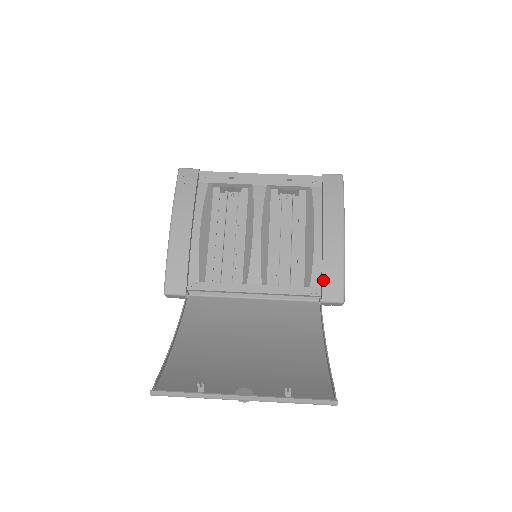
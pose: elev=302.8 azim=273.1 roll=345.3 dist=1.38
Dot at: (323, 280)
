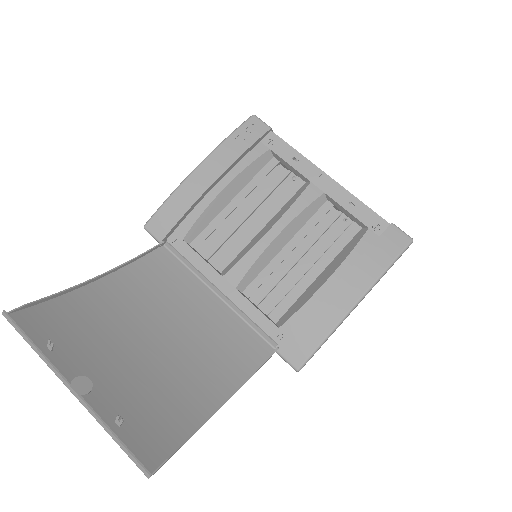
Dot at: (295, 332)
